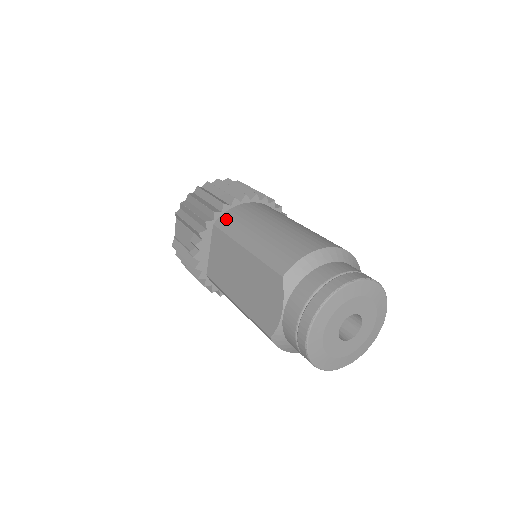
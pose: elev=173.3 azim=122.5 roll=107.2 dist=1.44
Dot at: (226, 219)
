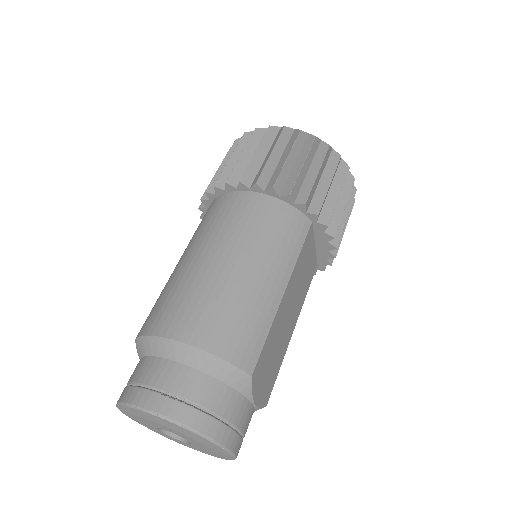
Dot at: (210, 208)
